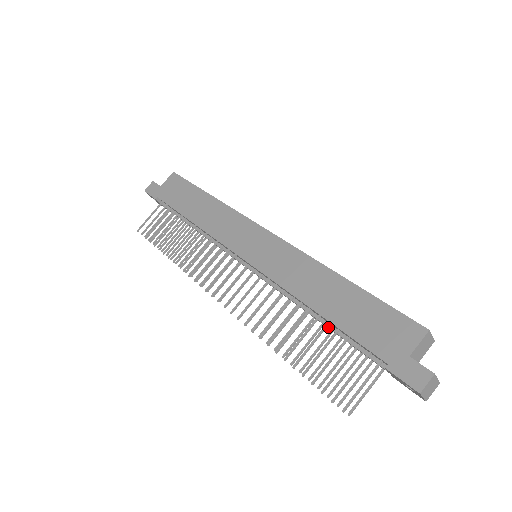
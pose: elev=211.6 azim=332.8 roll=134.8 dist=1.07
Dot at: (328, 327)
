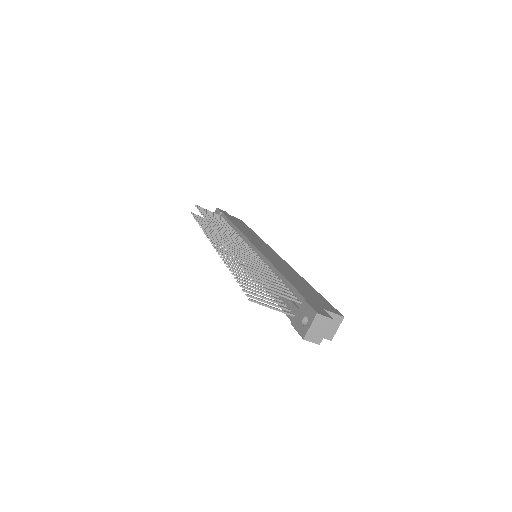
Dot at: occluded
